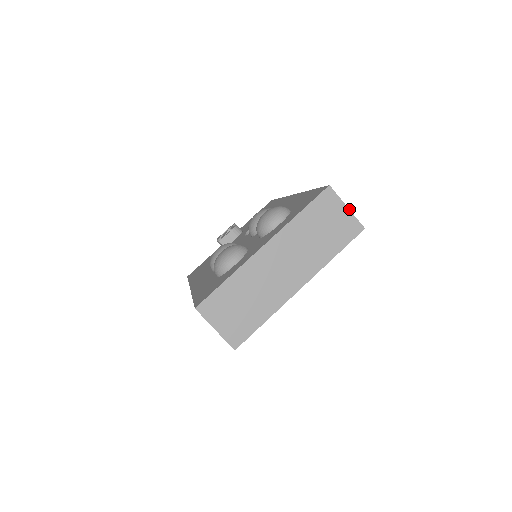
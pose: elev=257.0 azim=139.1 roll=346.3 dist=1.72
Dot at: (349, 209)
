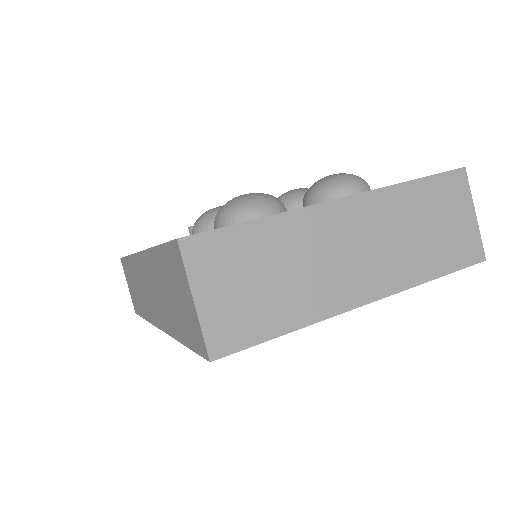
Dot at: occluded
